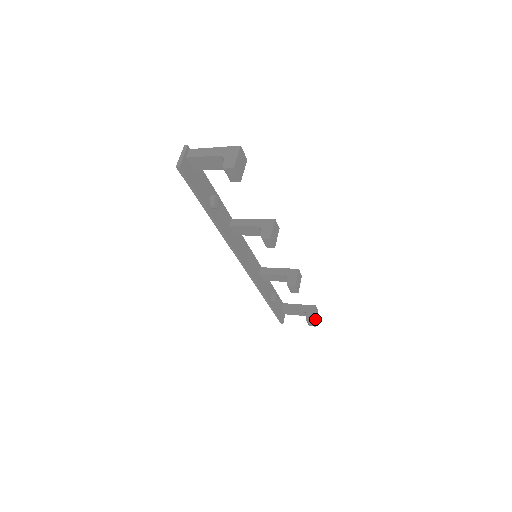
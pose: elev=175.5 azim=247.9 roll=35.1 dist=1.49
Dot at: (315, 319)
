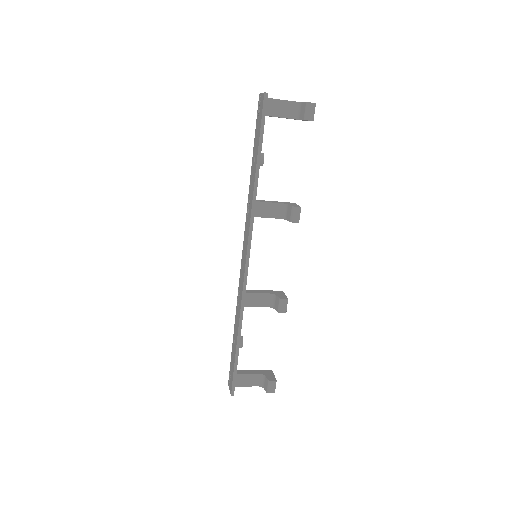
Dot at: occluded
